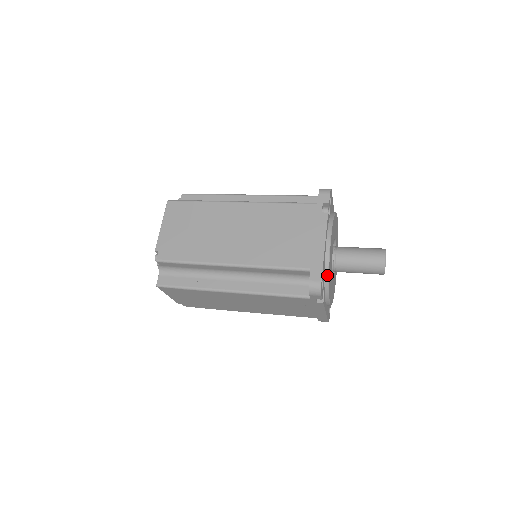
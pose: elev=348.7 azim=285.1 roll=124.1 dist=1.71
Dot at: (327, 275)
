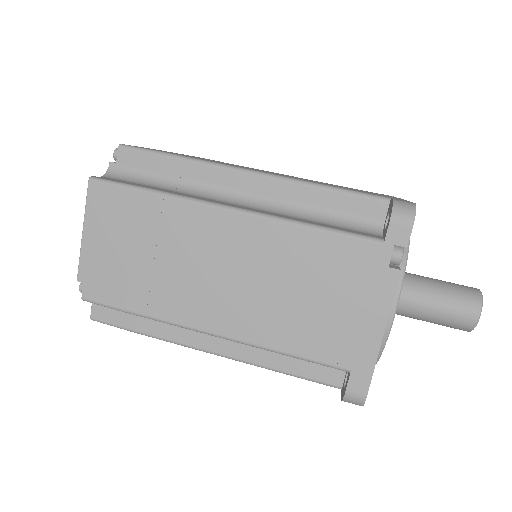
Dot at: occluded
